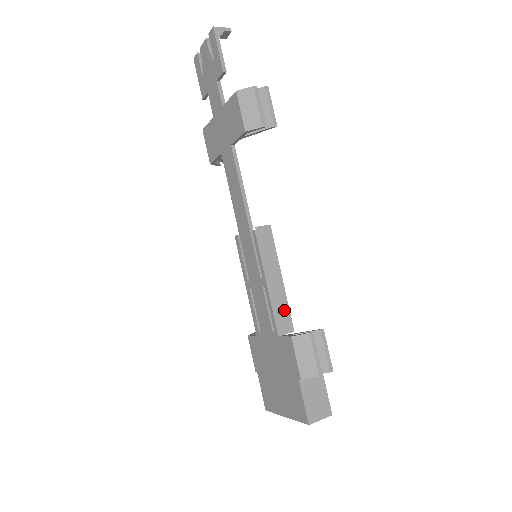
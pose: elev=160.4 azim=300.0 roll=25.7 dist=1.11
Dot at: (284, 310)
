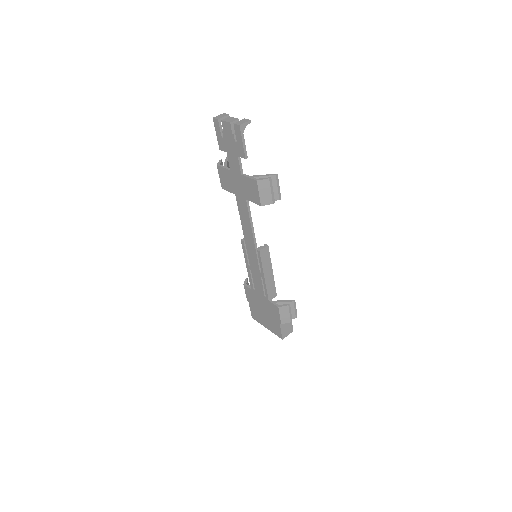
Dot at: (273, 288)
